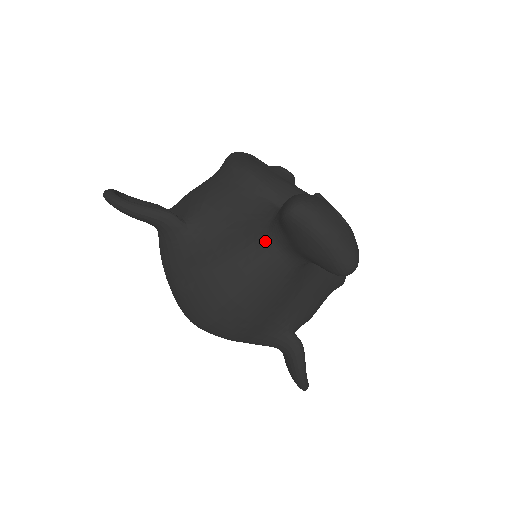
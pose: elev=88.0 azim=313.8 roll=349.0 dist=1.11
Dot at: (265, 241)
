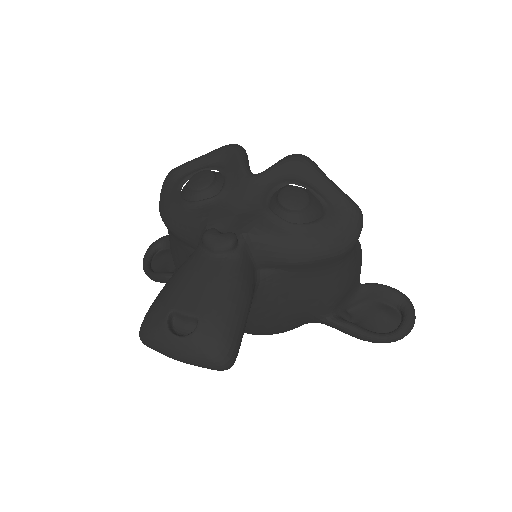
Dot at: occluded
